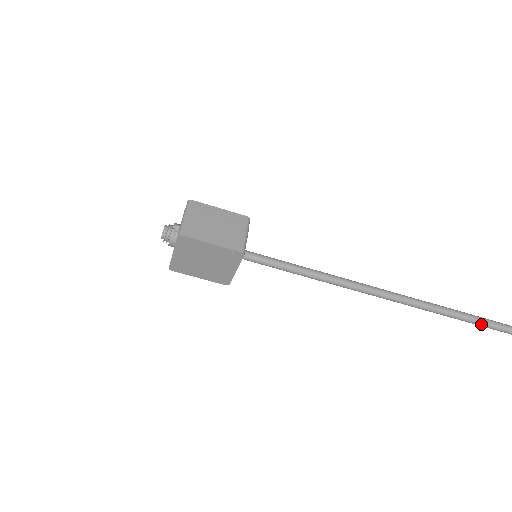
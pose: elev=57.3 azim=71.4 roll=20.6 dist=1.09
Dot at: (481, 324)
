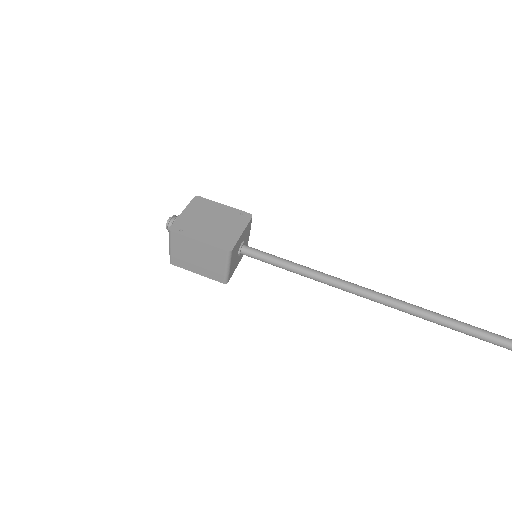
Dot at: out of frame
